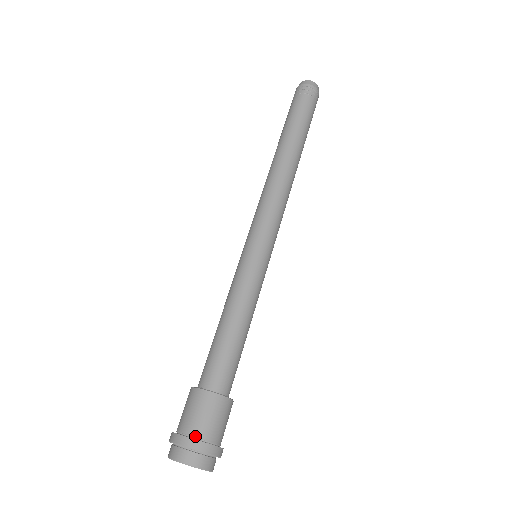
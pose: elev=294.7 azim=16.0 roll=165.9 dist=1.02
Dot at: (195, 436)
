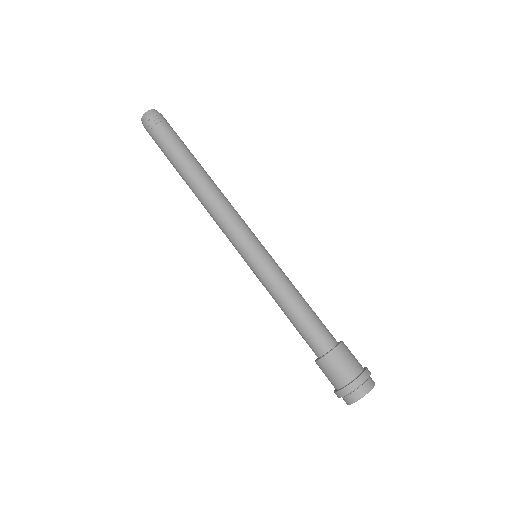
Dot at: (352, 379)
